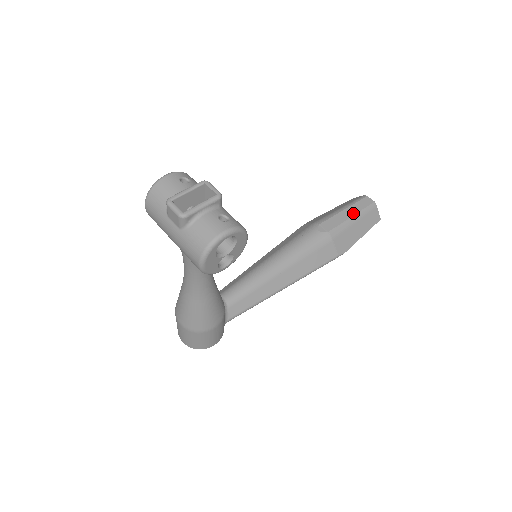
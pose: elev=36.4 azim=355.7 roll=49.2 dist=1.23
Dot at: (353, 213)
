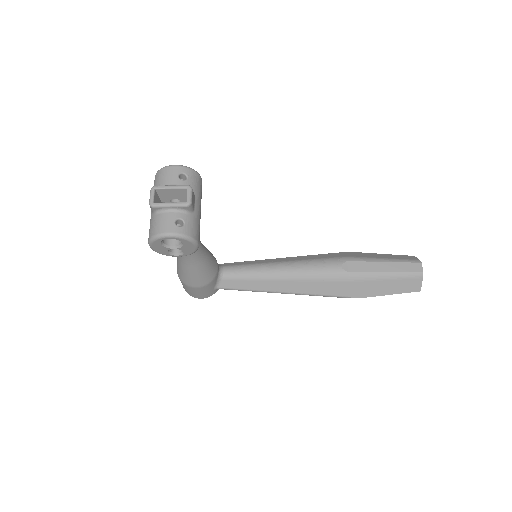
Dot at: (390, 270)
